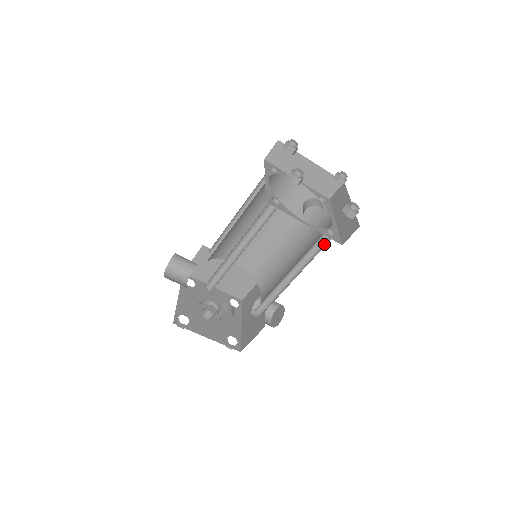
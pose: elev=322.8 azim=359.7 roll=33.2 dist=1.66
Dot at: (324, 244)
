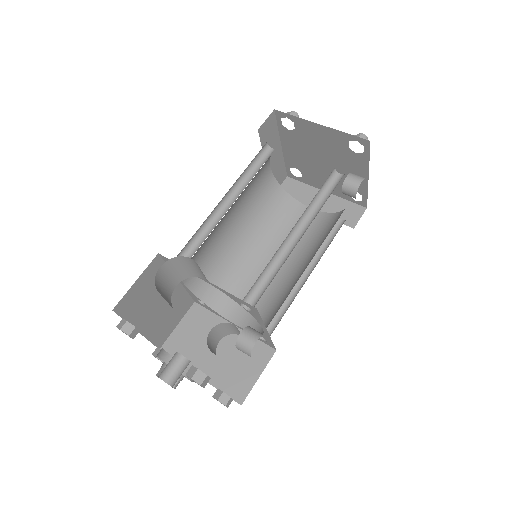
Dot at: (332, 231)
